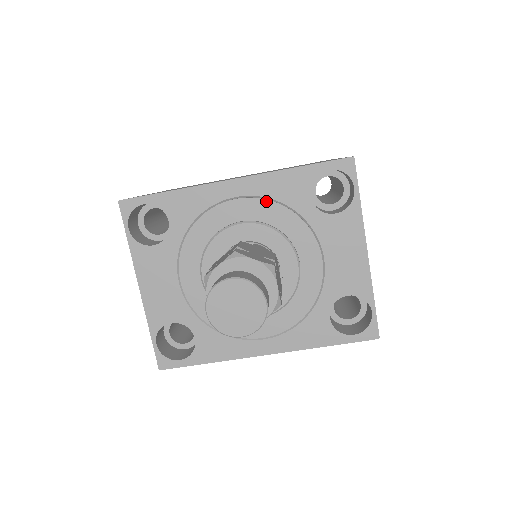
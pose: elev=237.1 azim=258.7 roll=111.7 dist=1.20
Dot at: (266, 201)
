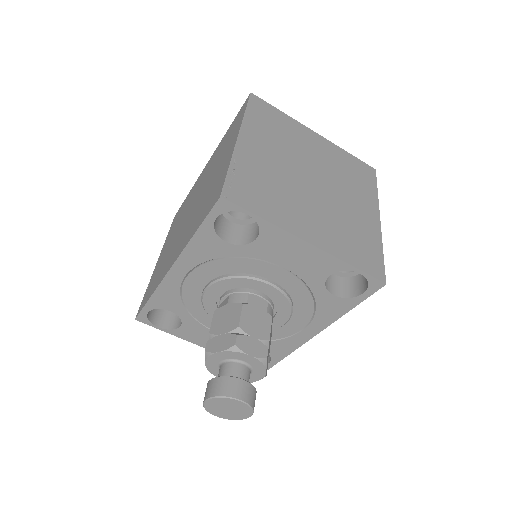
Dot at: (204, 265)
